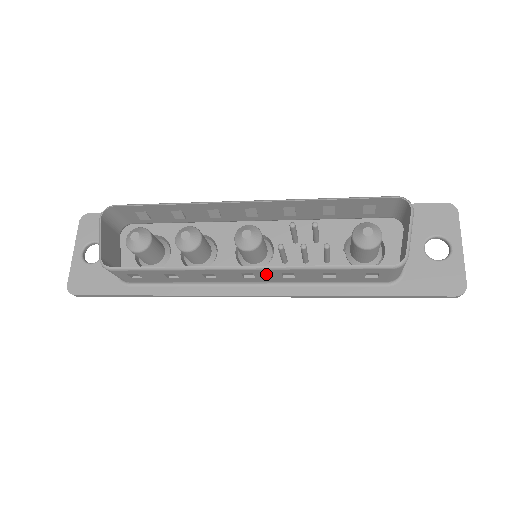
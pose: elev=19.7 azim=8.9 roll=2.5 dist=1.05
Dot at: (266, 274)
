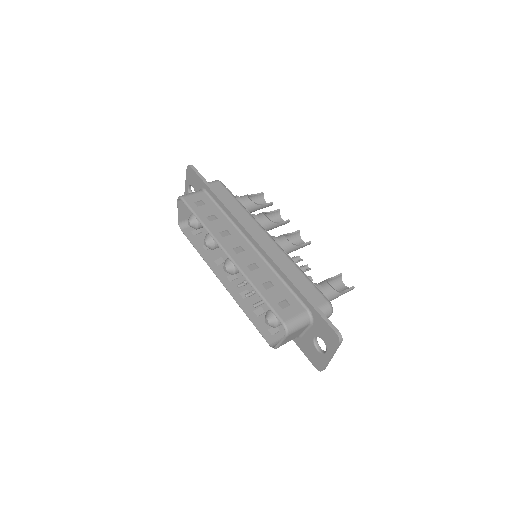
Dot at: (236, 287)
